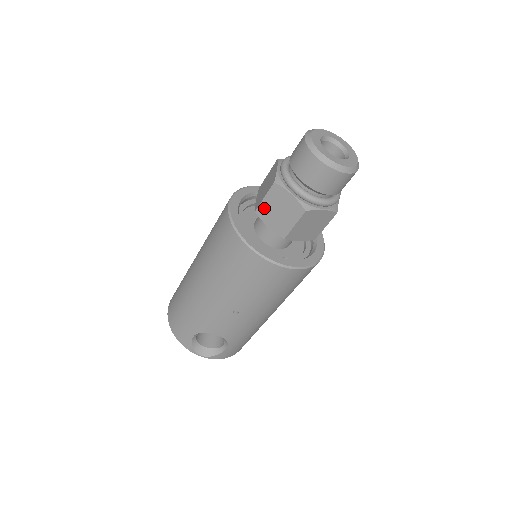
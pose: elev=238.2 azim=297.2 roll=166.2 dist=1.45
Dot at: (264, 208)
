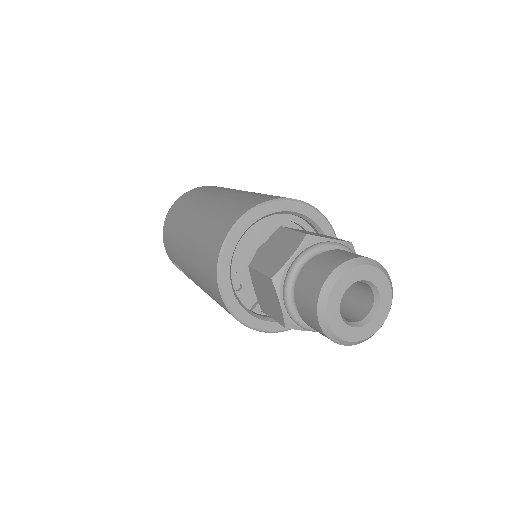
Dot at: (256, 276)
